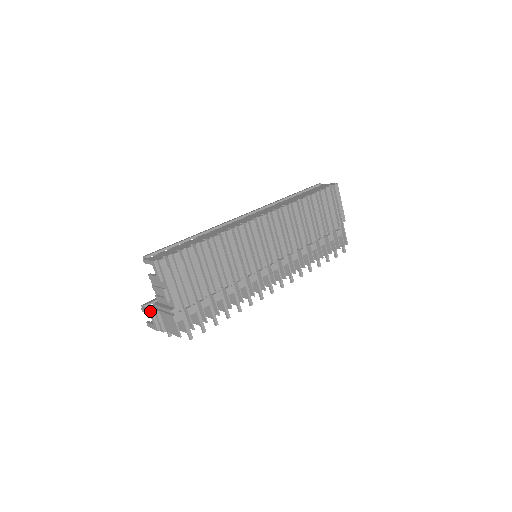
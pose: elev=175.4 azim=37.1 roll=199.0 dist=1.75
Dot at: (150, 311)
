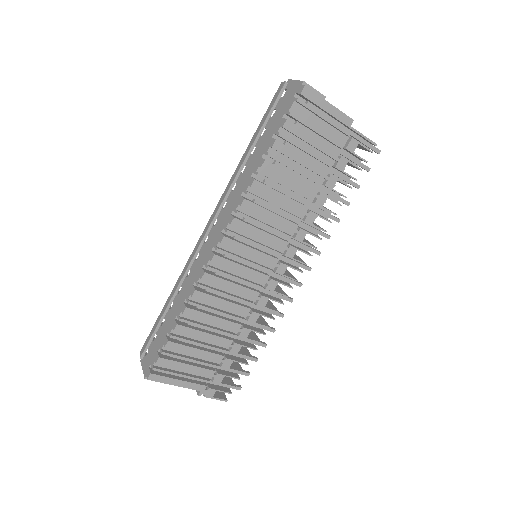
Dot at: occluded
